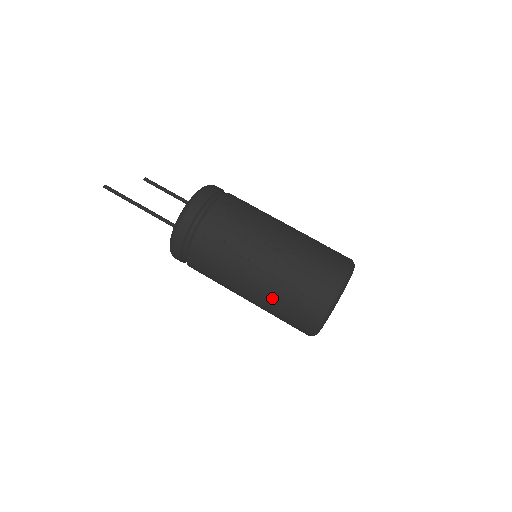
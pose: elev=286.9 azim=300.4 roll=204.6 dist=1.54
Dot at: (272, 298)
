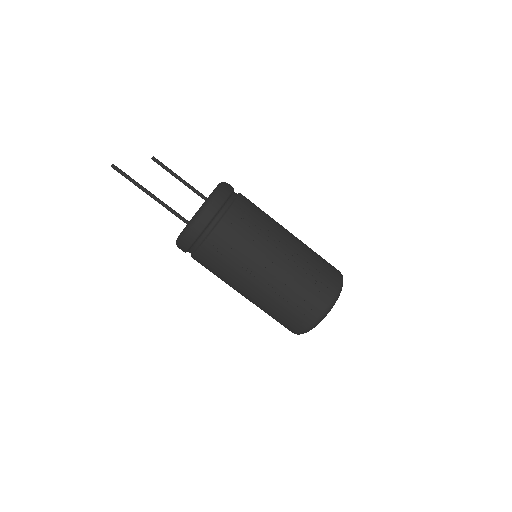
Dot at: (268, 305)
